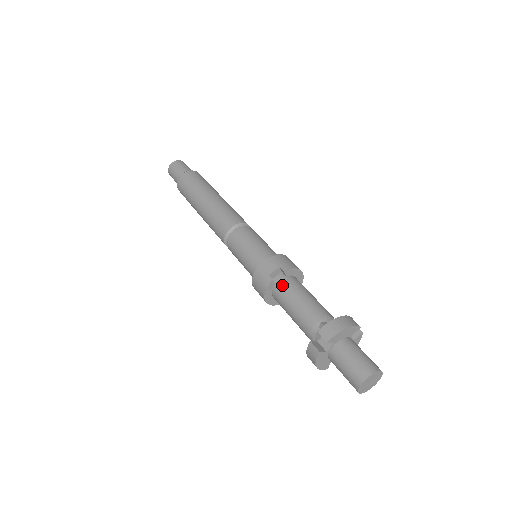
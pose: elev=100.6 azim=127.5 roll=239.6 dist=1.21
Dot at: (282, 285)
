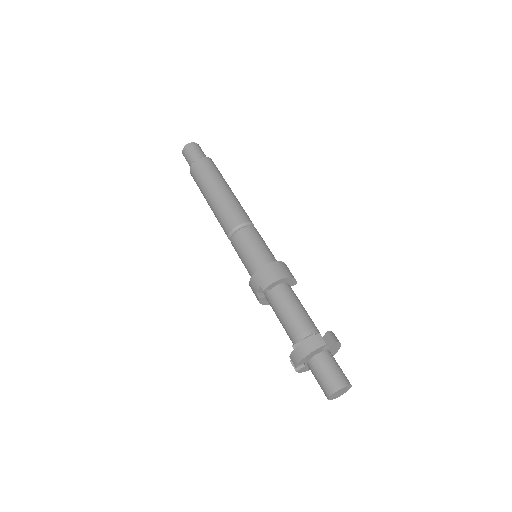
Dot at: (269, 299)
